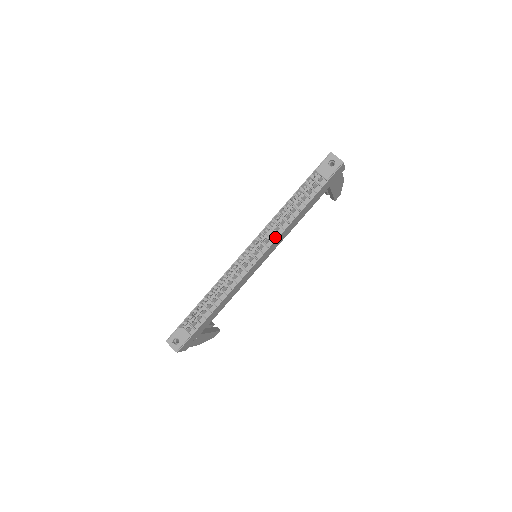
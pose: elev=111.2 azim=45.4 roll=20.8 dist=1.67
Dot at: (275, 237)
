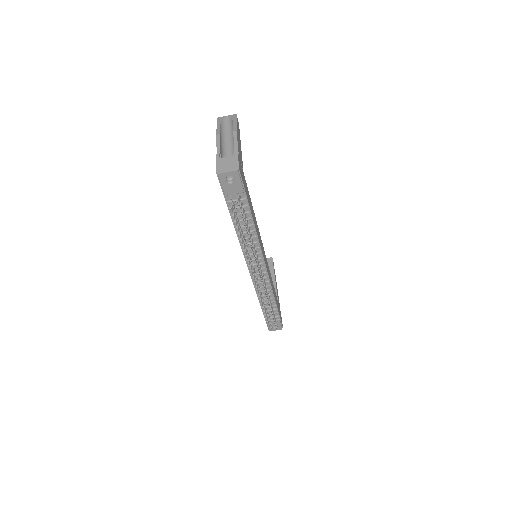
Dot at: (258, 250)
